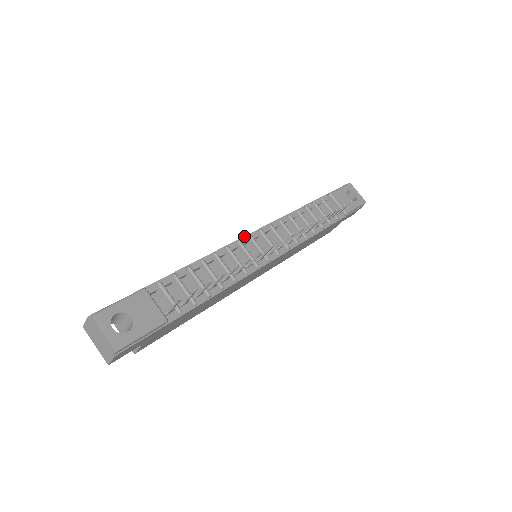
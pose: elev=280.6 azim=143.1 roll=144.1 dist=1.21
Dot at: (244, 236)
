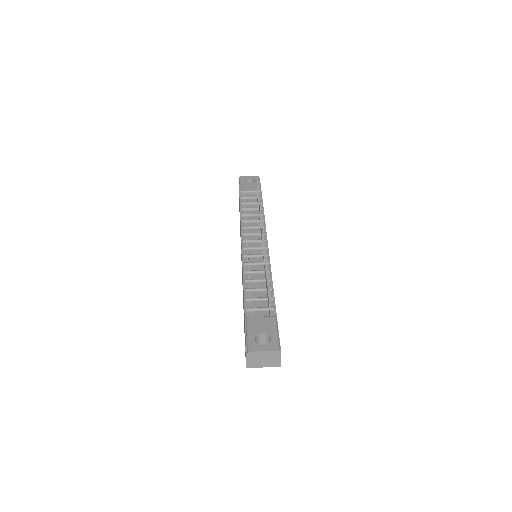
Dot at: (242, 252)
